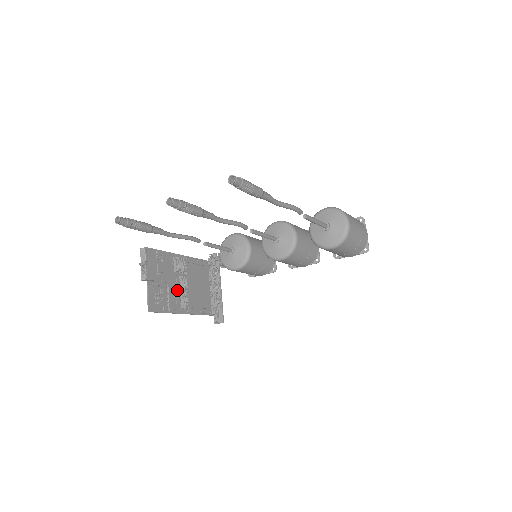
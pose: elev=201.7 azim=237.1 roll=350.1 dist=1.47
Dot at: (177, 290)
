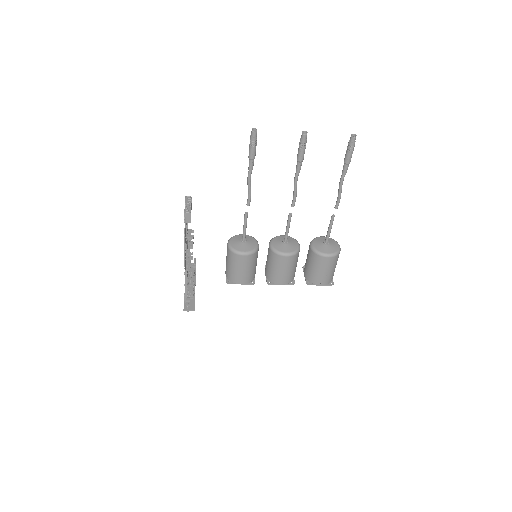
Dot at: occluded
